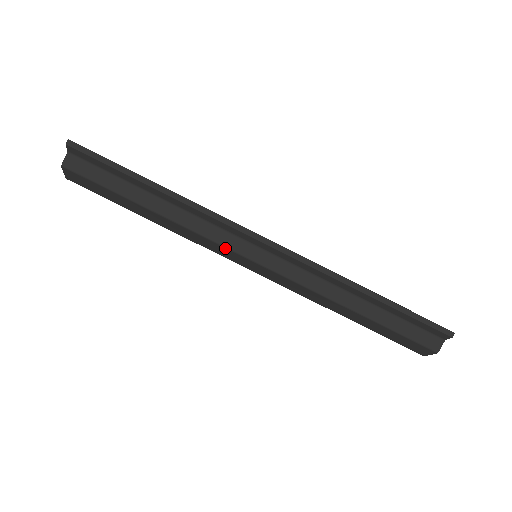
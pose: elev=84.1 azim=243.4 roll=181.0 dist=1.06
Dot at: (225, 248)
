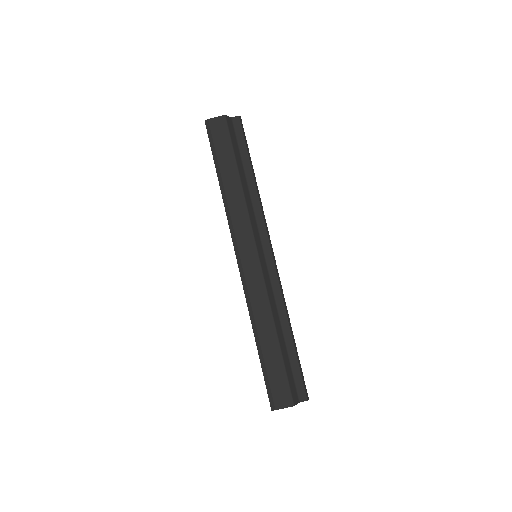
Dot at: (252, 233)
